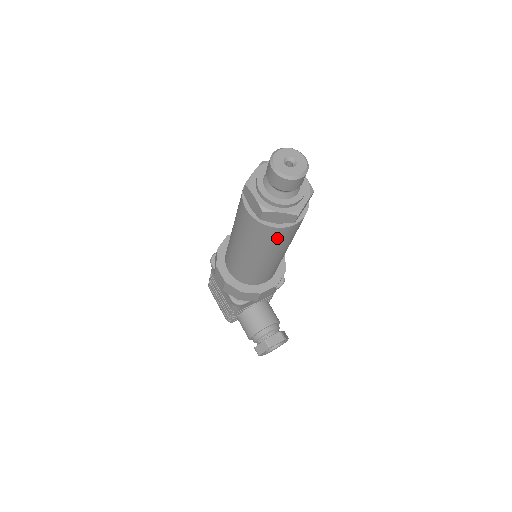
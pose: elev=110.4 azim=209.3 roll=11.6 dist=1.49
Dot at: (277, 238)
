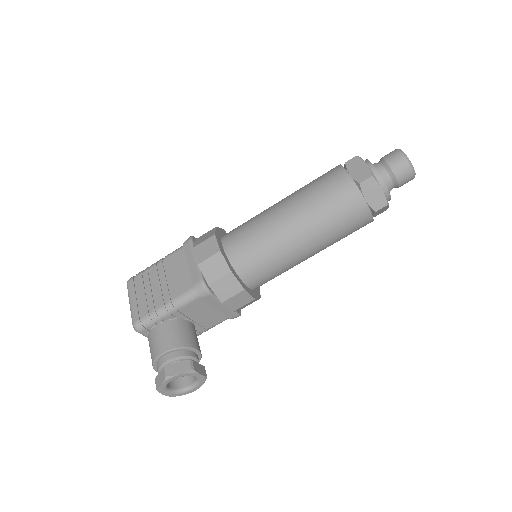
Dot at: (347, 217)
